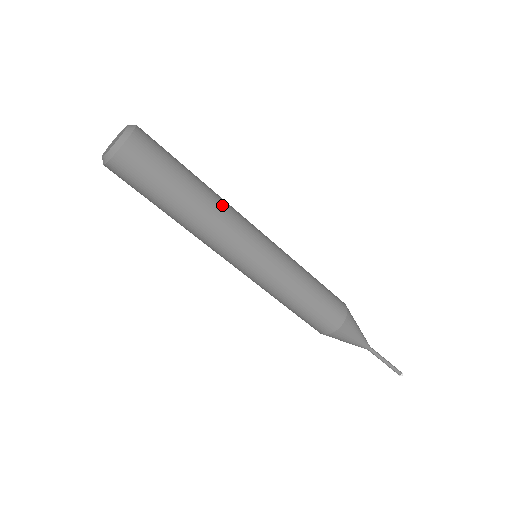
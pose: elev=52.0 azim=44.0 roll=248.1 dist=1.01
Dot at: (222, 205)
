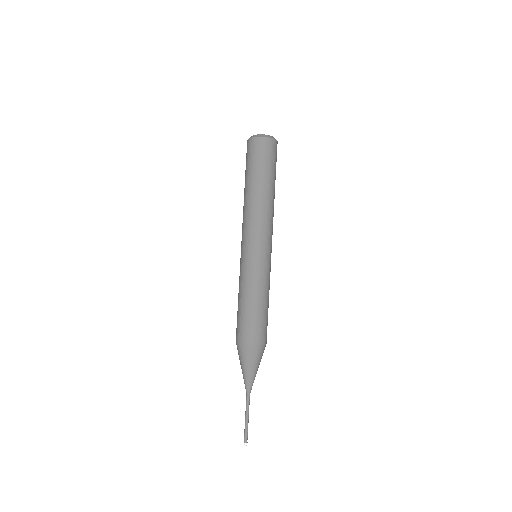
Dot at: occluded
